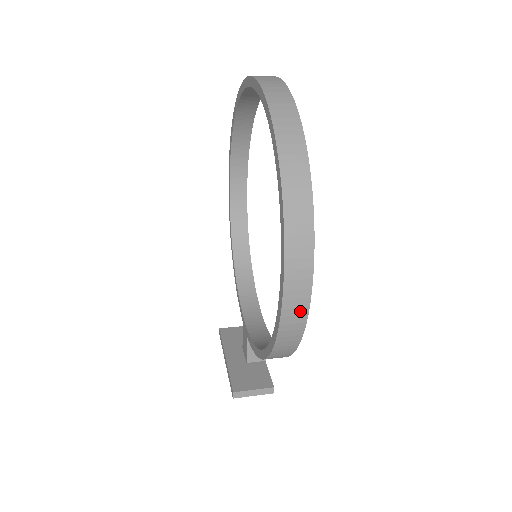
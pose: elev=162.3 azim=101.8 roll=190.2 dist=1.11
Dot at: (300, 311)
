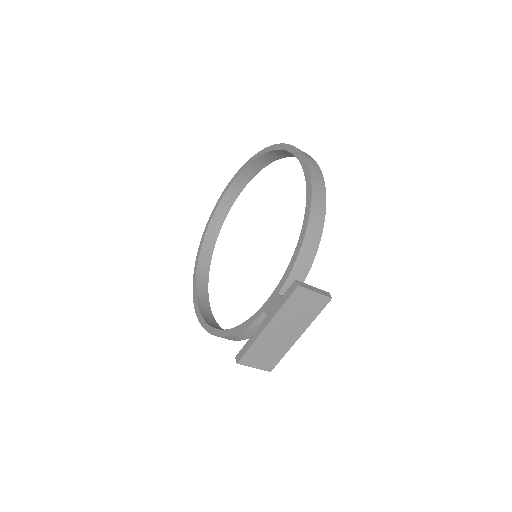
Dot at: (315, 164)
